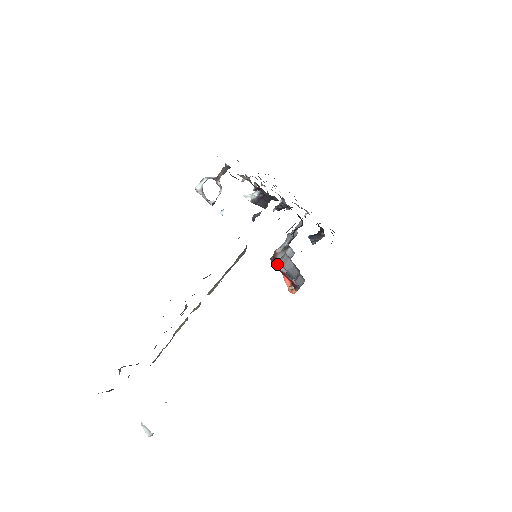
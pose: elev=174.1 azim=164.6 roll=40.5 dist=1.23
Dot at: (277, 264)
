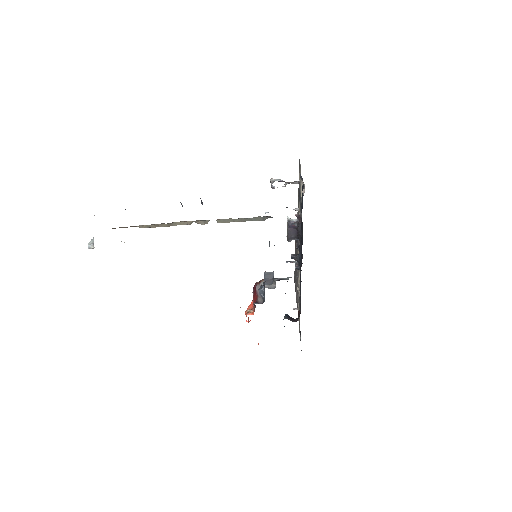
Dot at: (258, 286)
